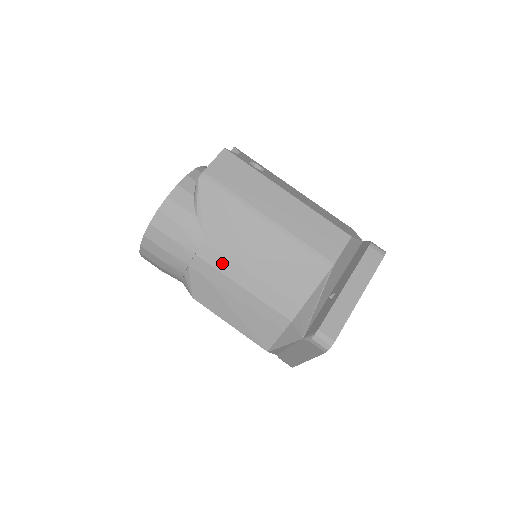
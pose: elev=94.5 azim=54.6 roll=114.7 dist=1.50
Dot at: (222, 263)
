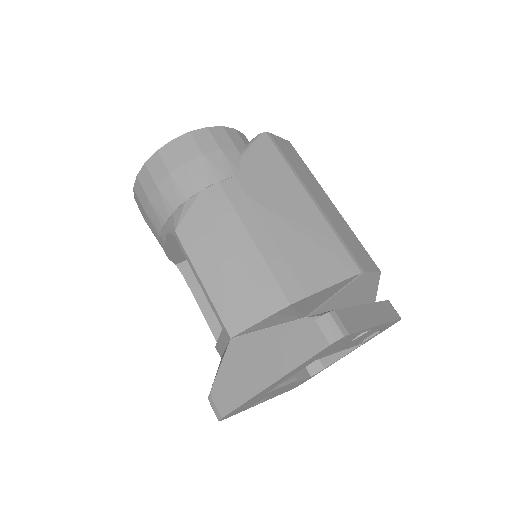
Dot at: (243, 204)
